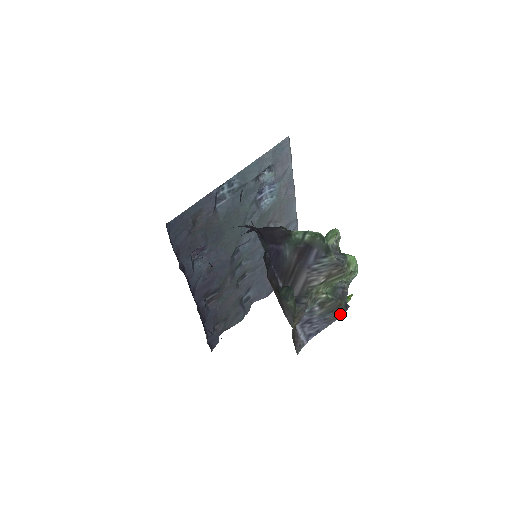
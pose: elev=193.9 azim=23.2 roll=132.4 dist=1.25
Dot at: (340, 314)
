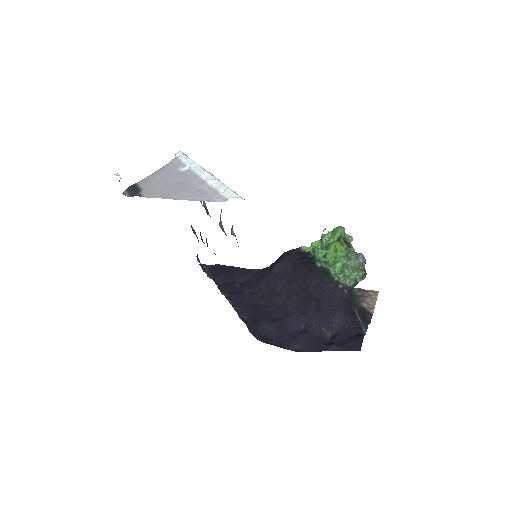
Dot at: occluded
